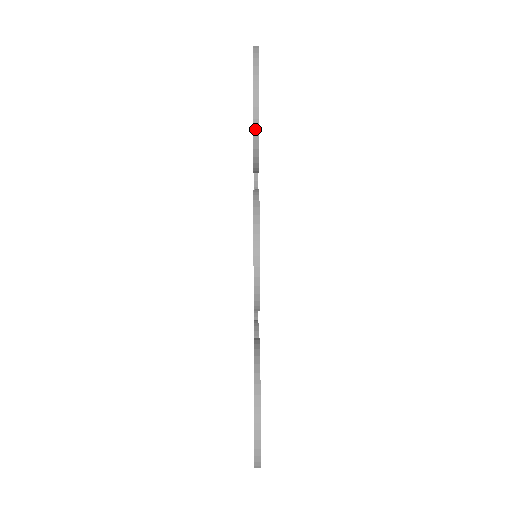
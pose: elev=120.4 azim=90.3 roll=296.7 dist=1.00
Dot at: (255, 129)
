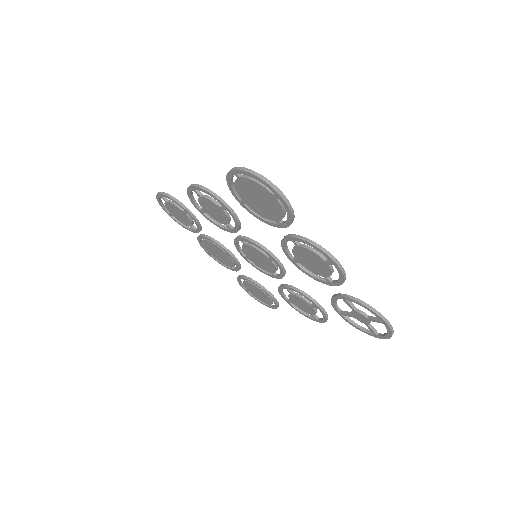
Dot at: (292, 214)
